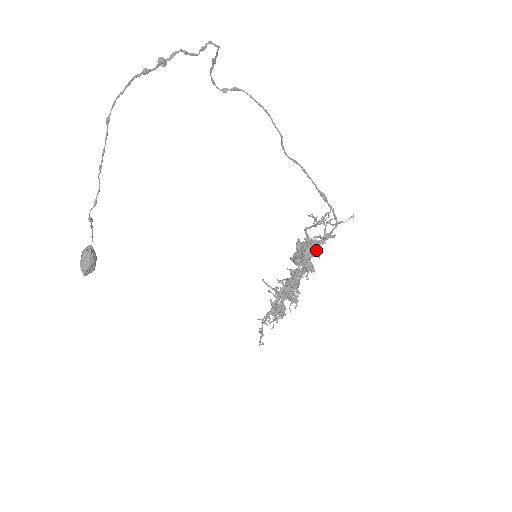
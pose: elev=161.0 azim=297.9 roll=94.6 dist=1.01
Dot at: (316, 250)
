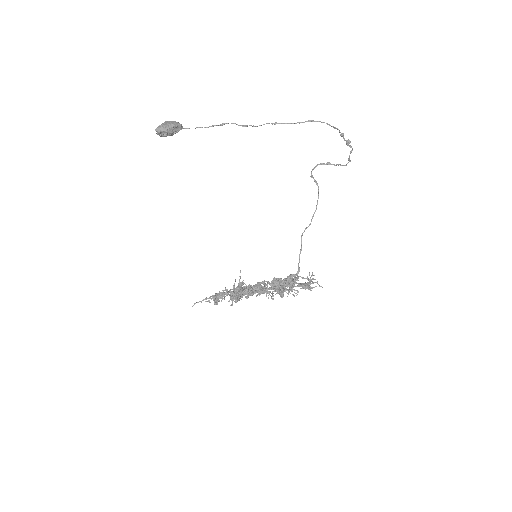
Dot at: (311, 288)
